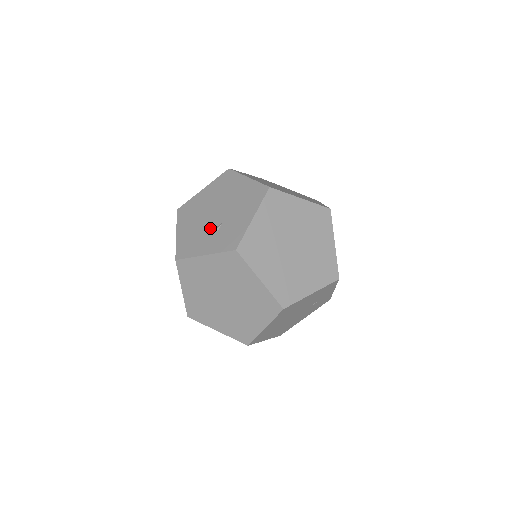
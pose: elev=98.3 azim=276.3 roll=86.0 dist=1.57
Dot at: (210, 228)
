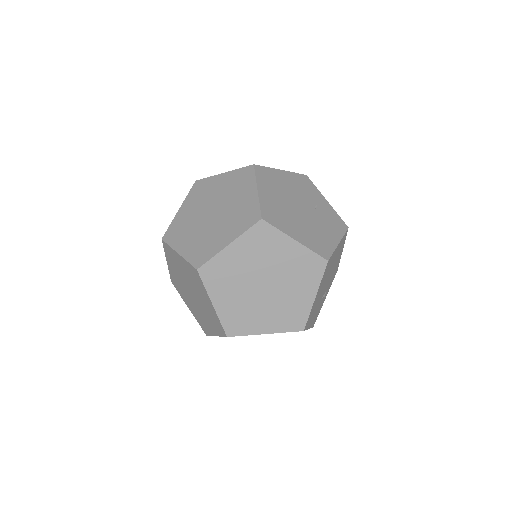
Dot at: occluded
